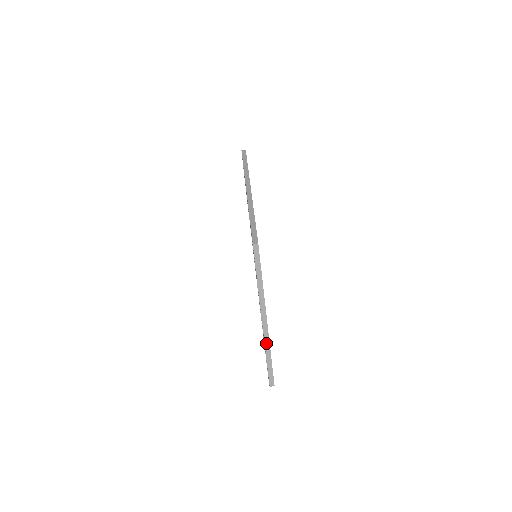
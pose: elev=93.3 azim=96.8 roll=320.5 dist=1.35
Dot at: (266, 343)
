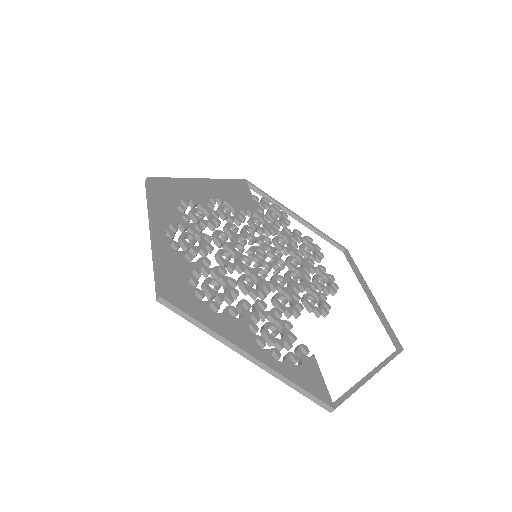
Dot at: (276, 376)
